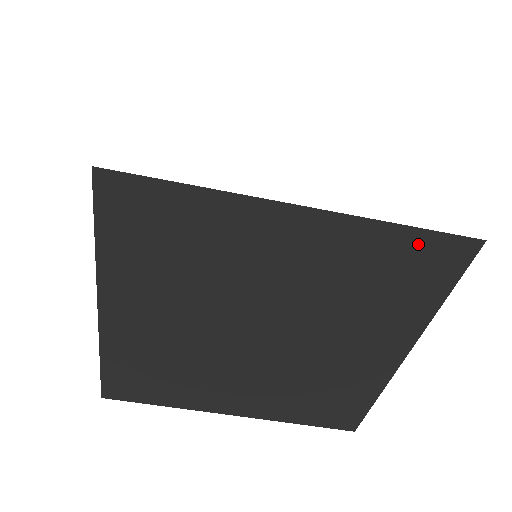
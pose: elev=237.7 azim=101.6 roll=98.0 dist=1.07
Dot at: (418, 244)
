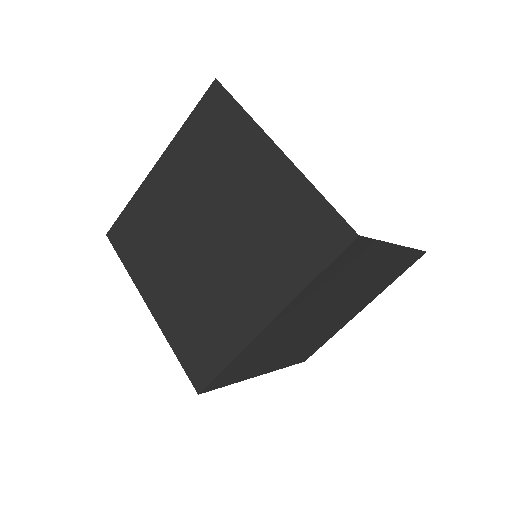
Dot at: (412, 256)
